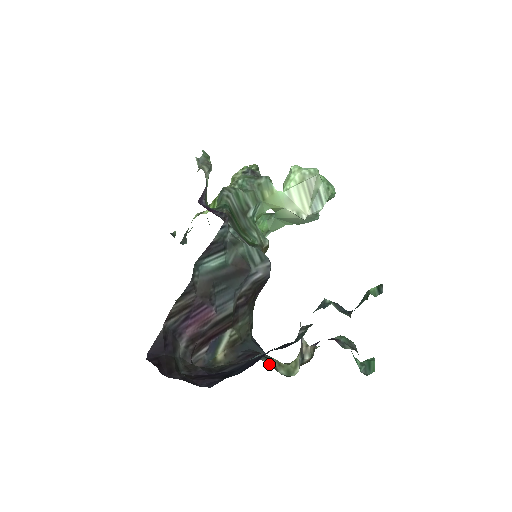
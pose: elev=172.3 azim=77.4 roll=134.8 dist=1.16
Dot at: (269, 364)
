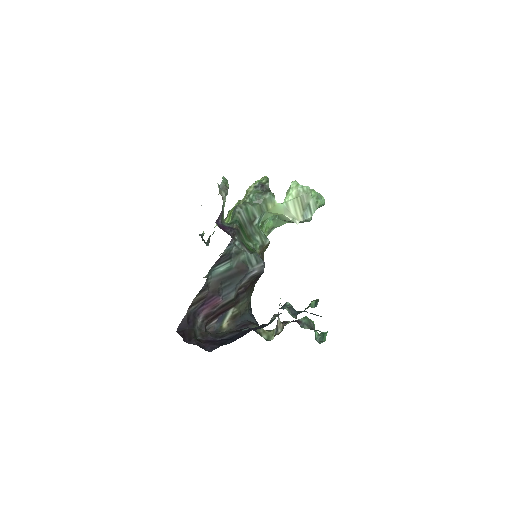
Dot at: occluded
